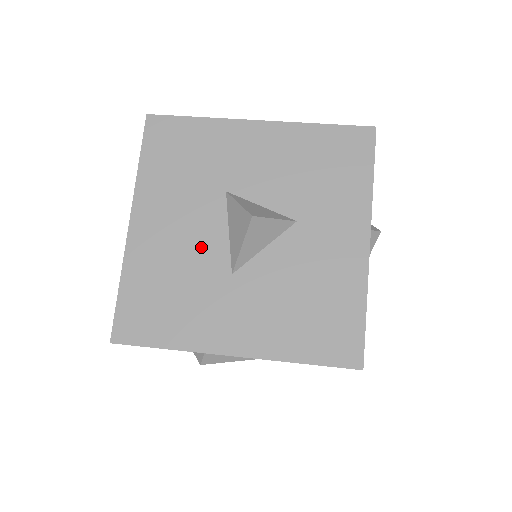
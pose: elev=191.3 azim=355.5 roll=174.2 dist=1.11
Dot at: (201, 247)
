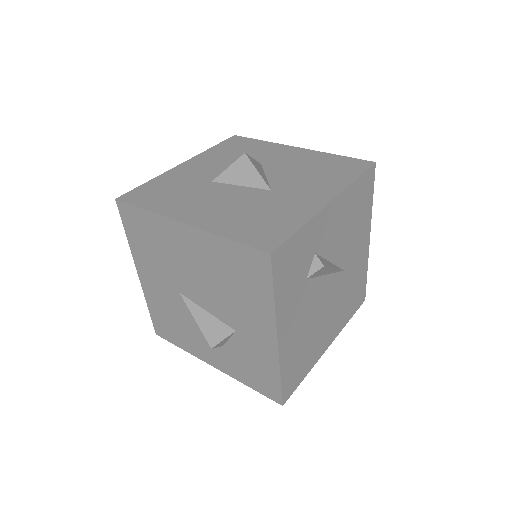
Dot at: (239, 198)
